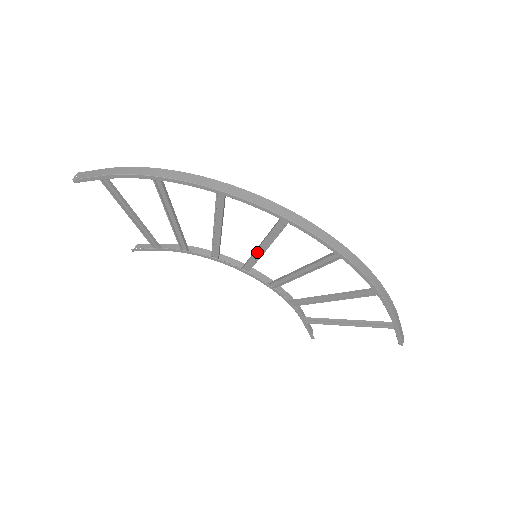
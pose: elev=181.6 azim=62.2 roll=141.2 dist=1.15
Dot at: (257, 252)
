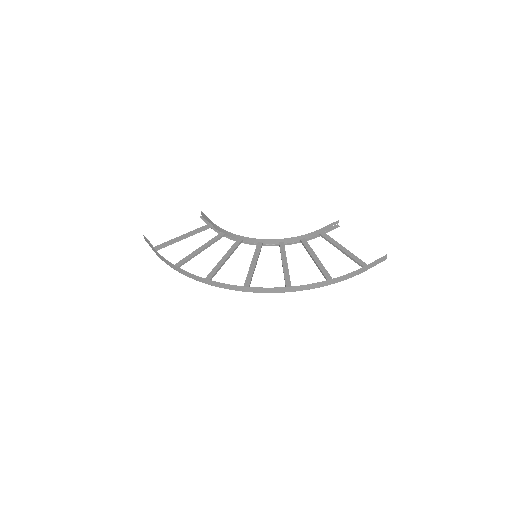
Dot at: (254, 258)
